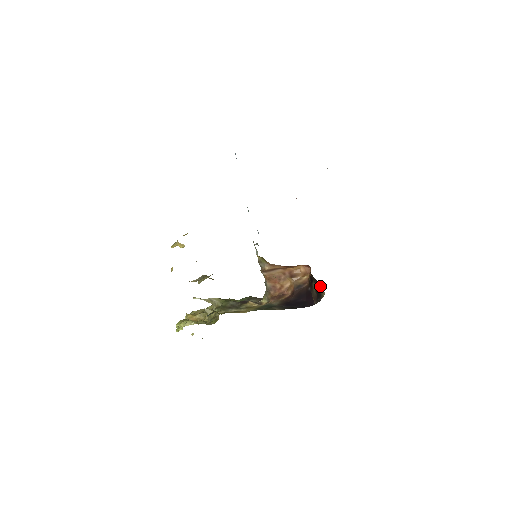
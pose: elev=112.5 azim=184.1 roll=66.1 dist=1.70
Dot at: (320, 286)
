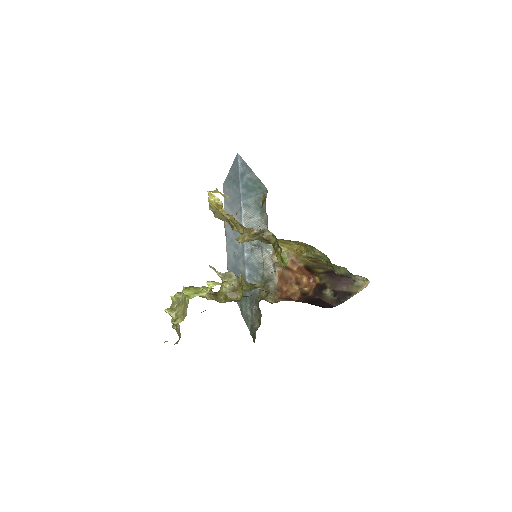
Dot at: (353, 284)
